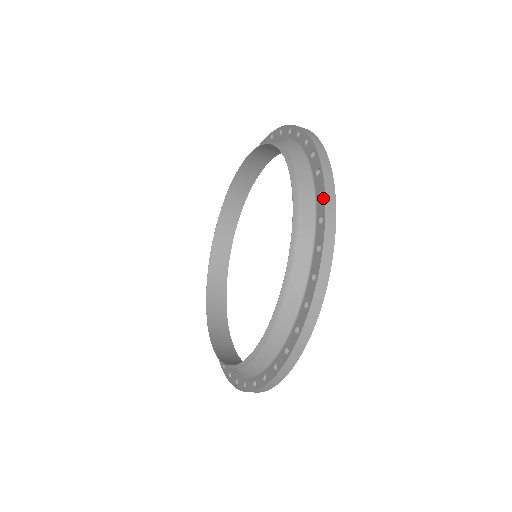
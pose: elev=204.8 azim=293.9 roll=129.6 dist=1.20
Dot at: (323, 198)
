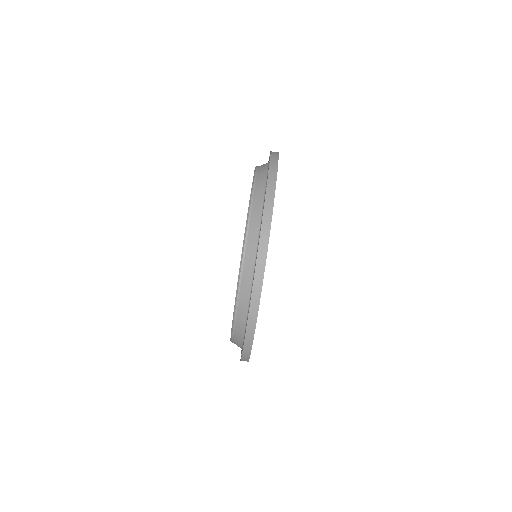
Dot at: occluded
